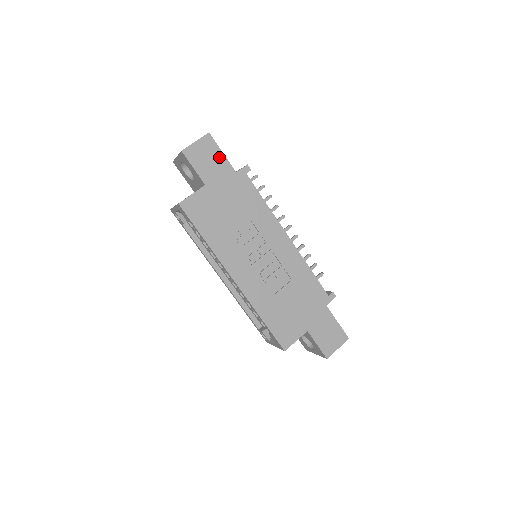
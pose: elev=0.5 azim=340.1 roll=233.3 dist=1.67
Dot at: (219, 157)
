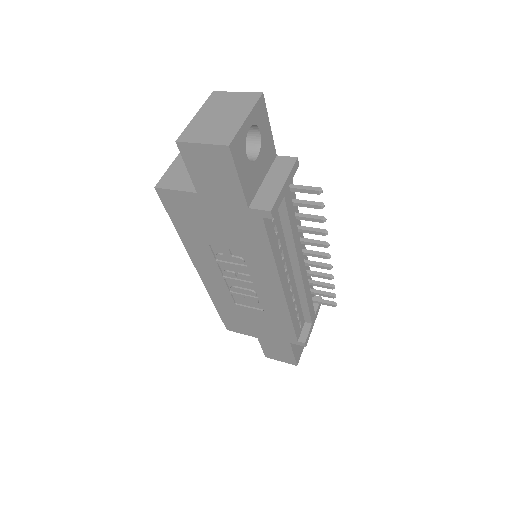
Dot at: (231, 180)
